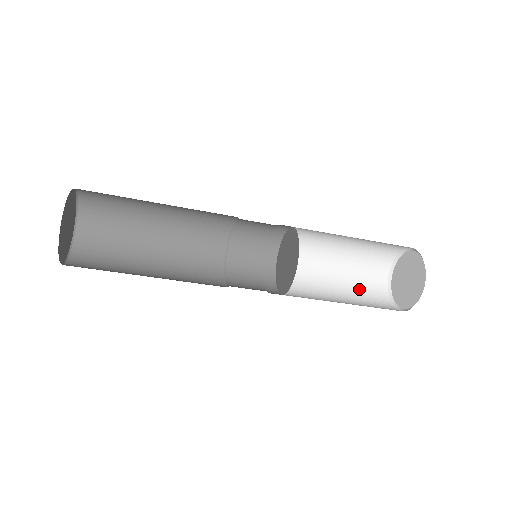
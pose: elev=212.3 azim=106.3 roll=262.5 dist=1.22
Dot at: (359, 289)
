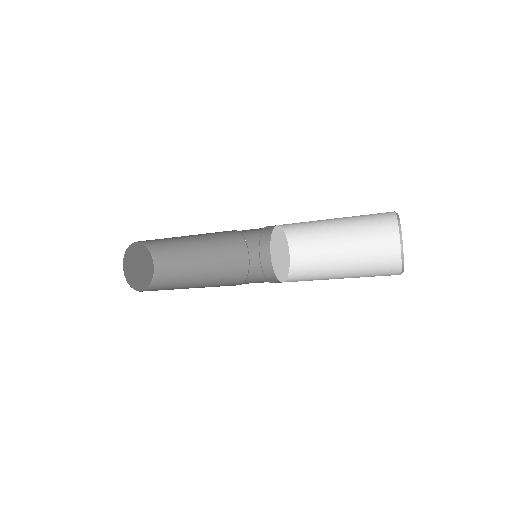
Dot at: (369, 262)
